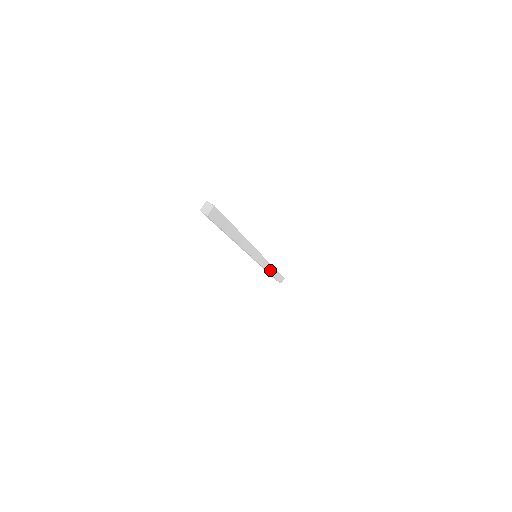
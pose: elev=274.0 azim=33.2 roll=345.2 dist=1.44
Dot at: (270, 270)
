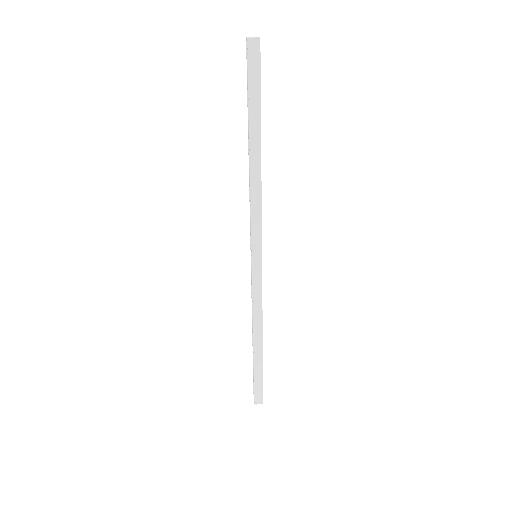
Dot at: (256, 328)
